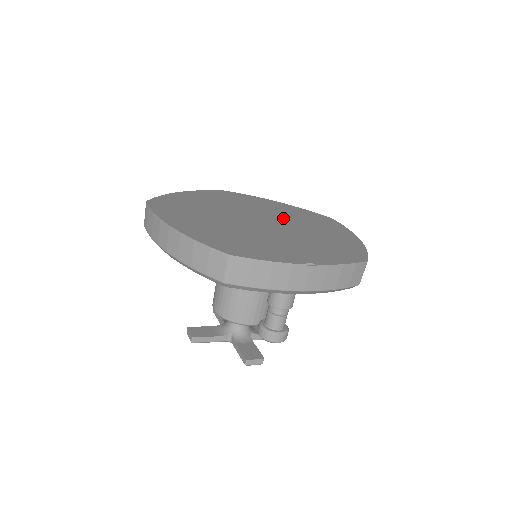
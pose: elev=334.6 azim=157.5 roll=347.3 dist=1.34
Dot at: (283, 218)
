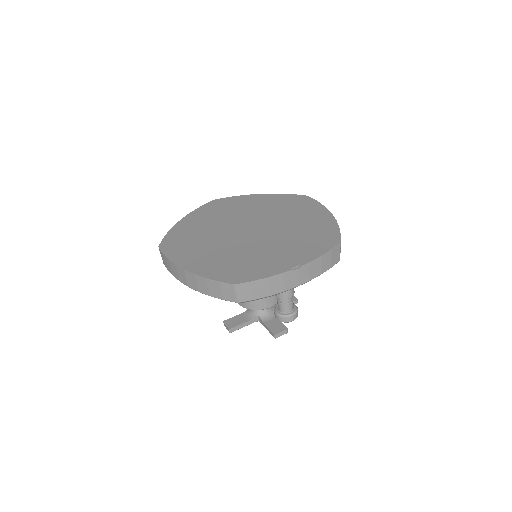
Dot at: (267, 216)
